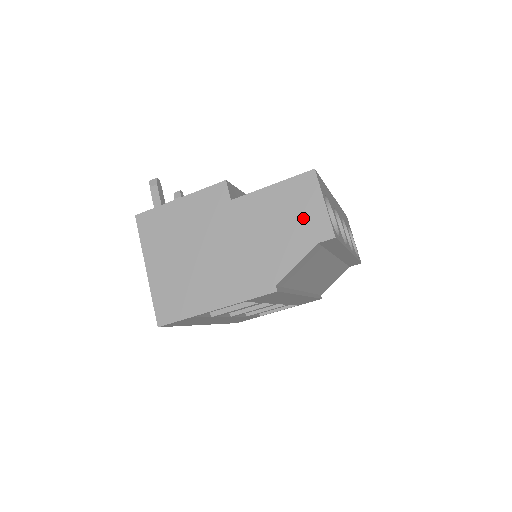
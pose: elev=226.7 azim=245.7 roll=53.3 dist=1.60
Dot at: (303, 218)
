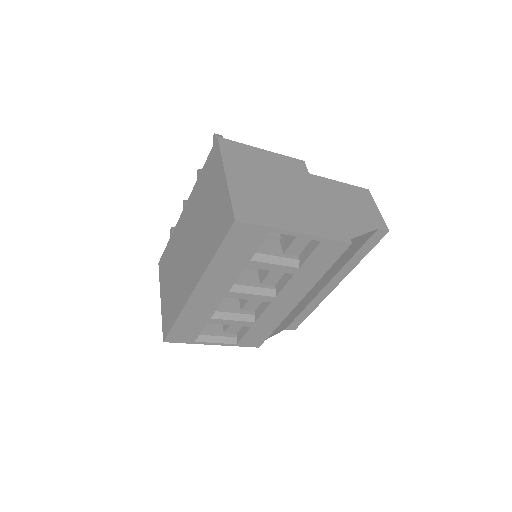
Dot at: (365, 210)
